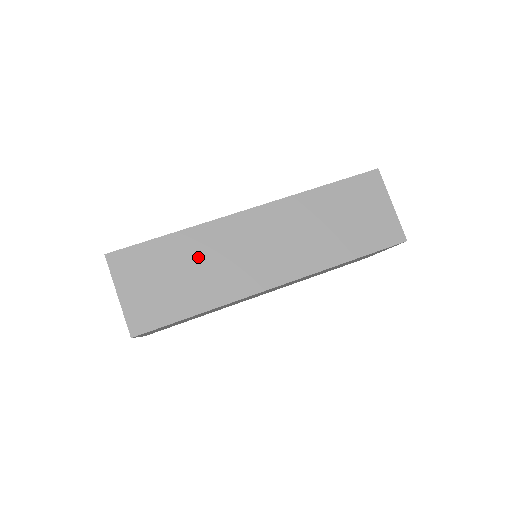
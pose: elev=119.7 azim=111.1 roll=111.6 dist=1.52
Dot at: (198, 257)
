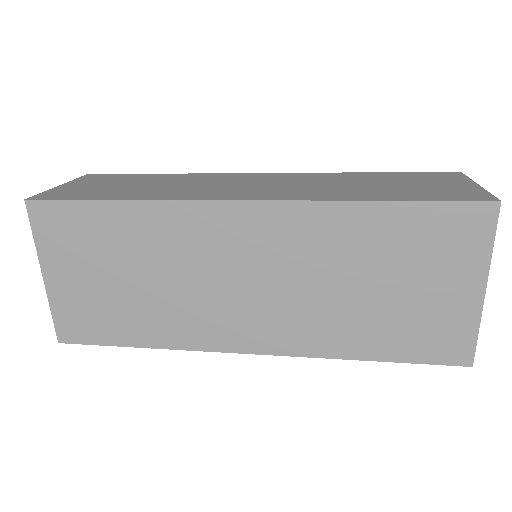
Dot at: (170, 182)
